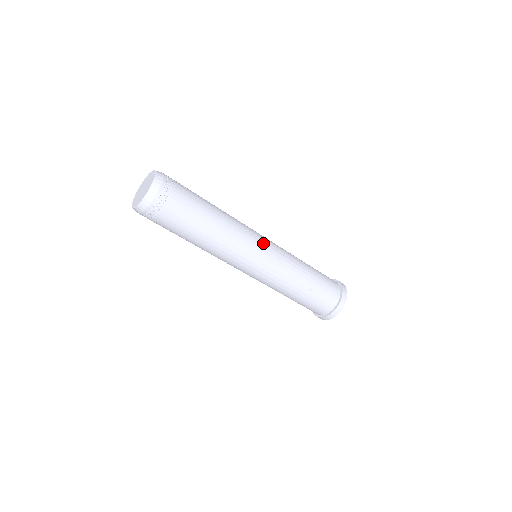
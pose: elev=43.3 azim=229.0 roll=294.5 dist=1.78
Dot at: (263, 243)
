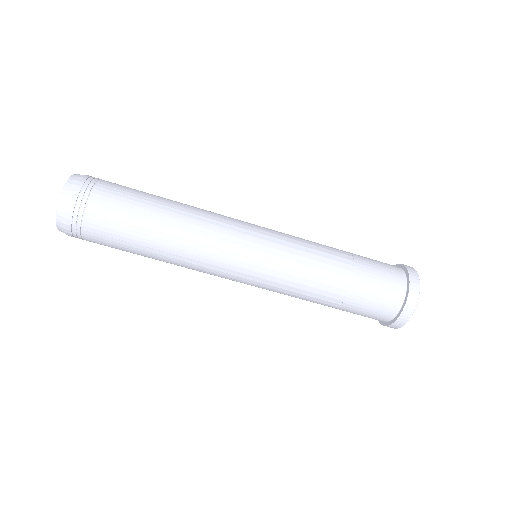
Dot at: (253, 225)
